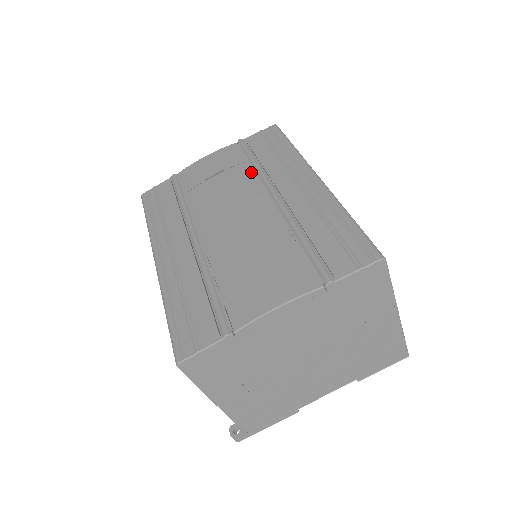
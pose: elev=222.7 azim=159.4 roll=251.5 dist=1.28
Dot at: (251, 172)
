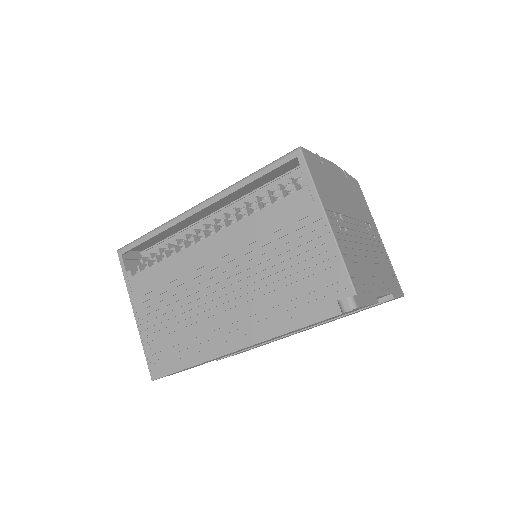
Dot at: occluded
